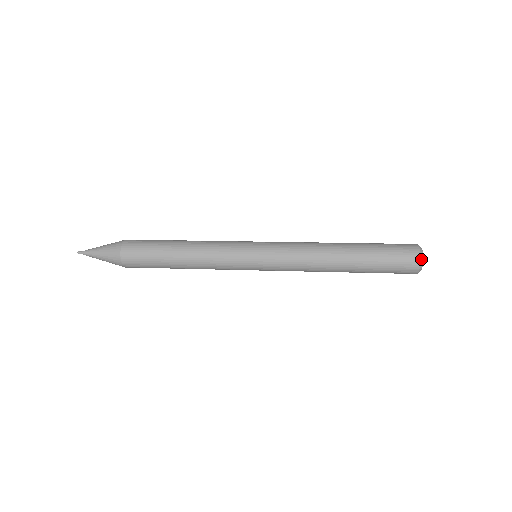
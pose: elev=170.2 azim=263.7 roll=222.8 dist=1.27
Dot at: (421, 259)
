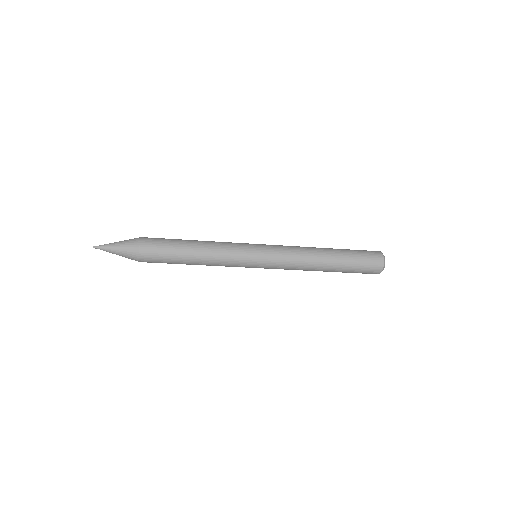
Dot at: (384, 265)
